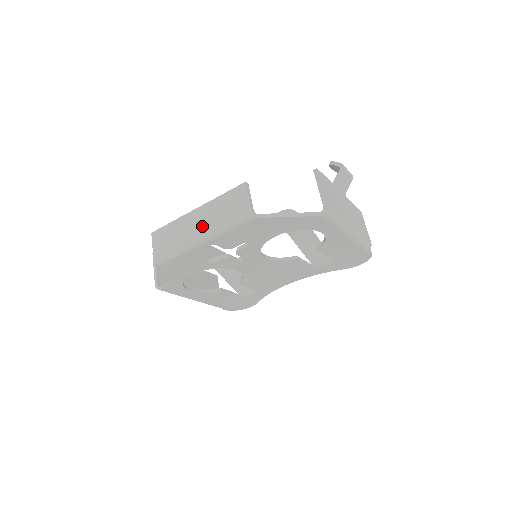
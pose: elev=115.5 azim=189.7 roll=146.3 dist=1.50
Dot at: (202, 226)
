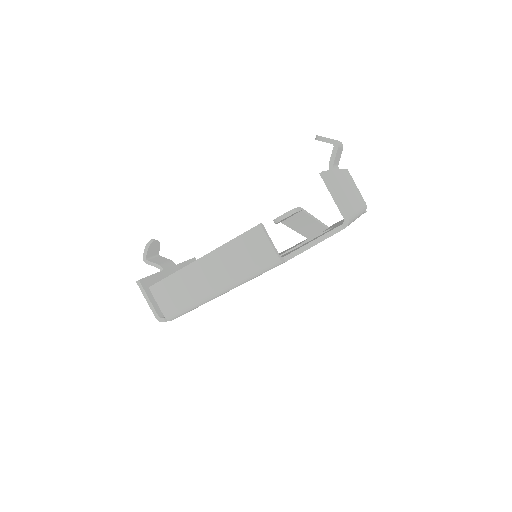
Dot at: (218, 279)
